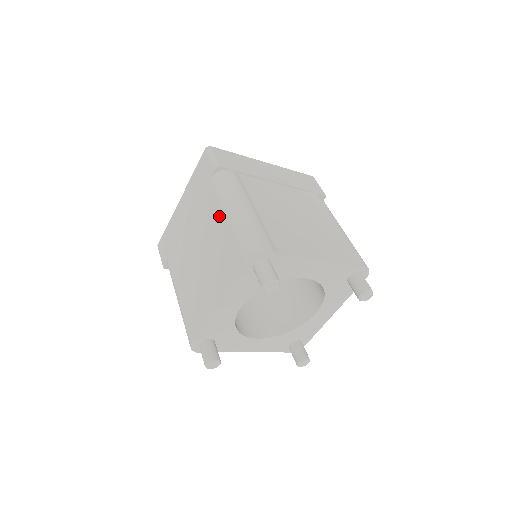
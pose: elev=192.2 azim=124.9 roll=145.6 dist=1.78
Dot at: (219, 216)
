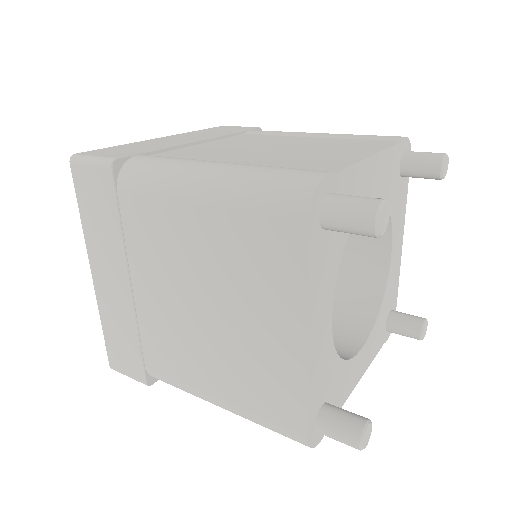
Dot at: (184, 217)
